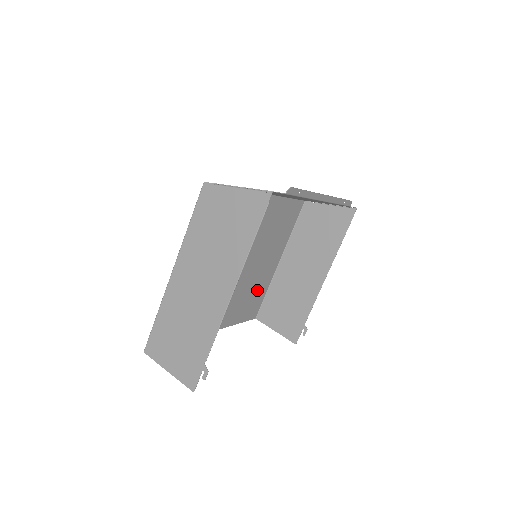
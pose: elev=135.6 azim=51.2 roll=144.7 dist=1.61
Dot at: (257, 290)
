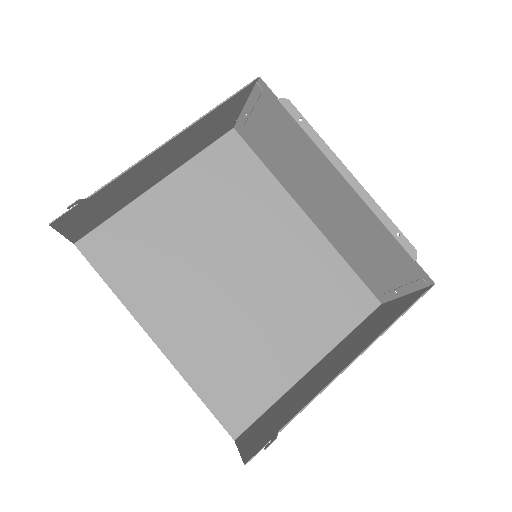
Dot at: (256, 374)
